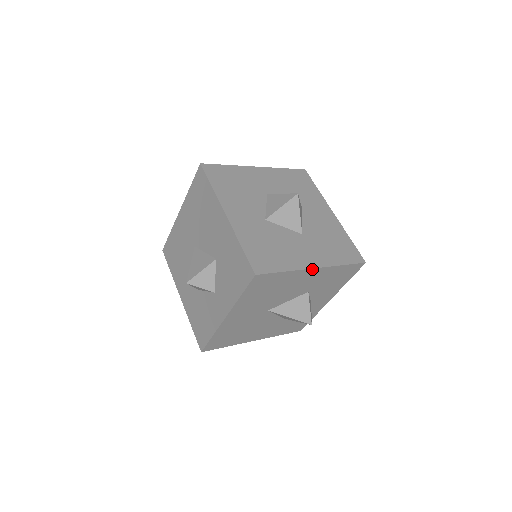
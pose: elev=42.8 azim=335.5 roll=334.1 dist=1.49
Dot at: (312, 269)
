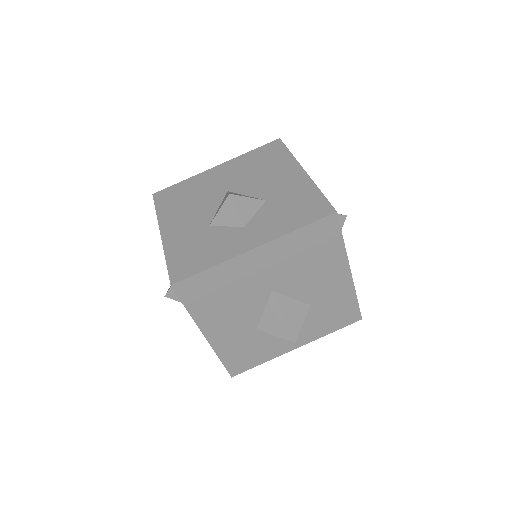
Dot at: (349, 269)
